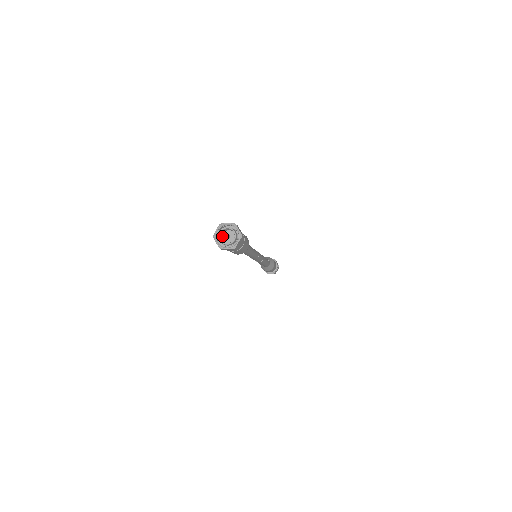
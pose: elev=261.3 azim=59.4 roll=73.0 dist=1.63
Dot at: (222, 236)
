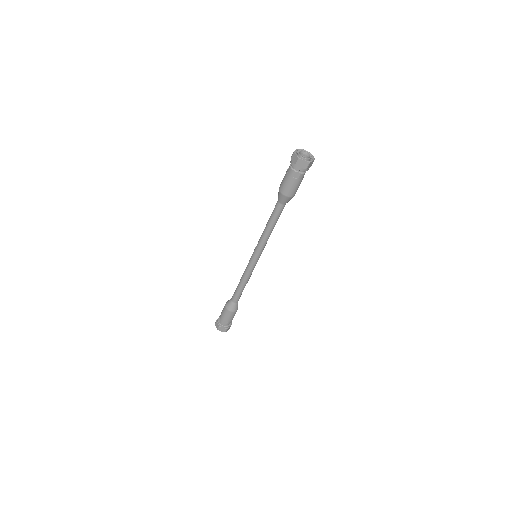
Dot at: occluded
